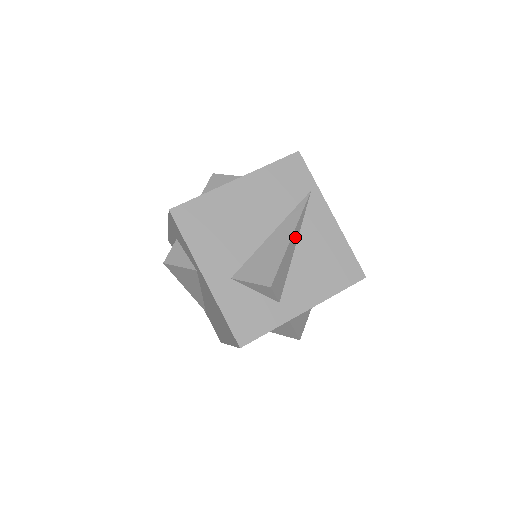
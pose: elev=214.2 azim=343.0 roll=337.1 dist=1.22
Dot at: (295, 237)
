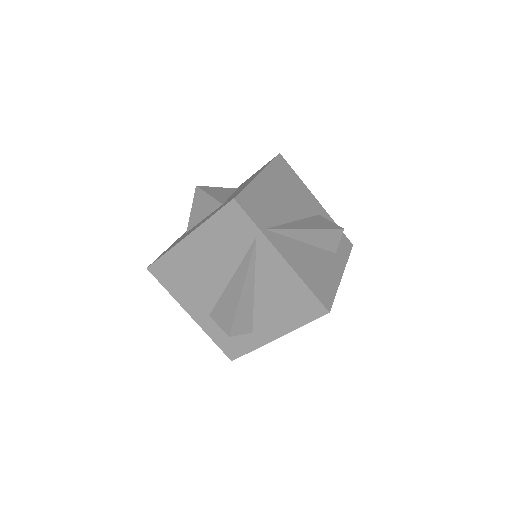
Dot at: (249, 285)
